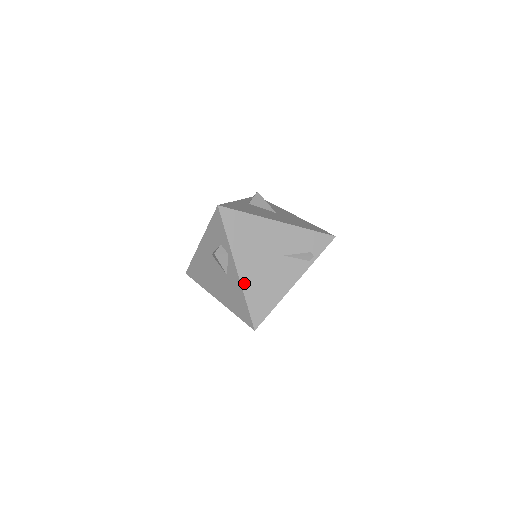
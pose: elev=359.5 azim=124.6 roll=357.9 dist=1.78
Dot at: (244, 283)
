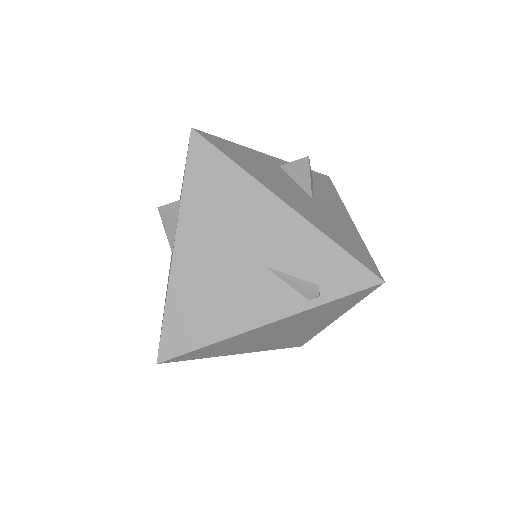
Dot at: (175, 277)
